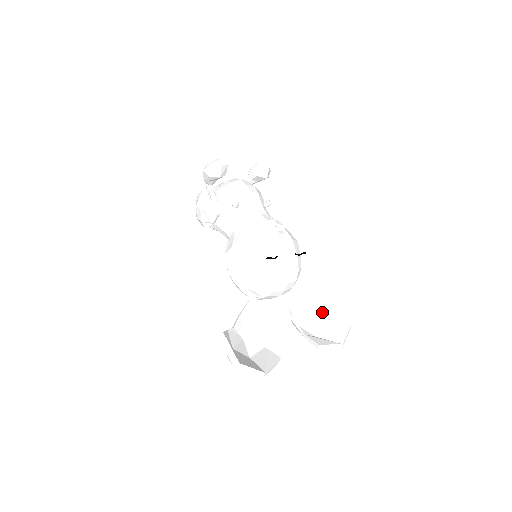
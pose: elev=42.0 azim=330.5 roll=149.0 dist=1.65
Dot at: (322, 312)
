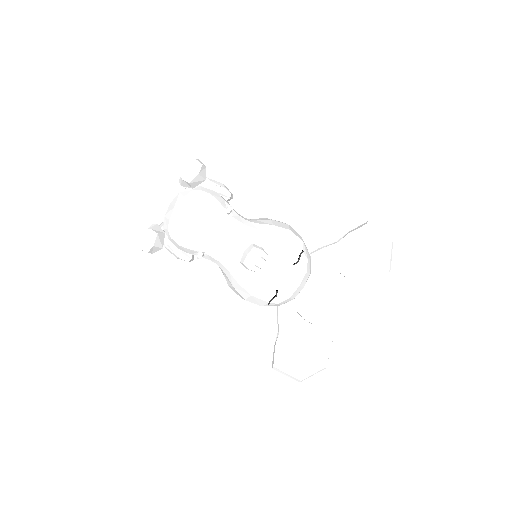
Dot at: (355, 237)
